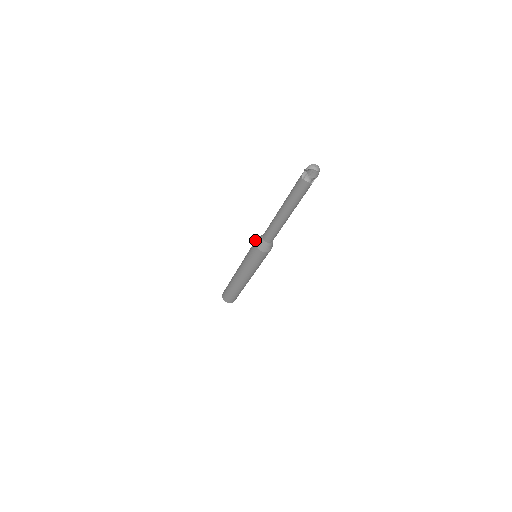
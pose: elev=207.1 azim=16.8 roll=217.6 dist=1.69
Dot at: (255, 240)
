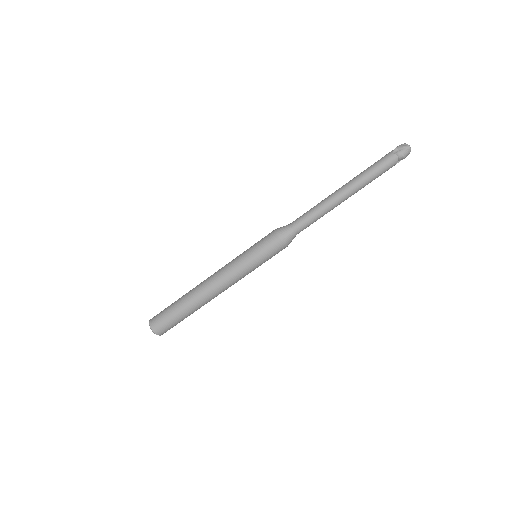
Dot at: occluded
